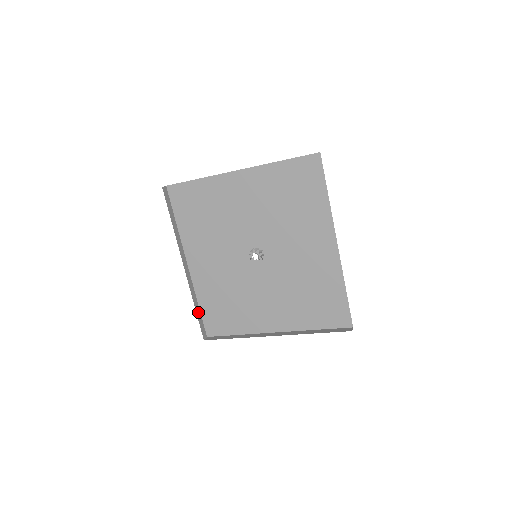
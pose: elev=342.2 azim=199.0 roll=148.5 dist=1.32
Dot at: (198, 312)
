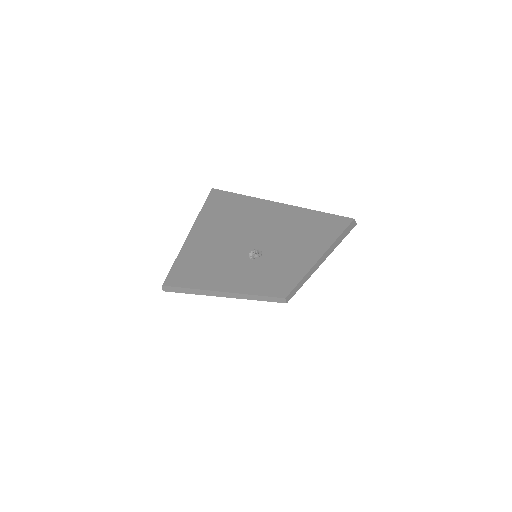
Dot at: (265, 299)
